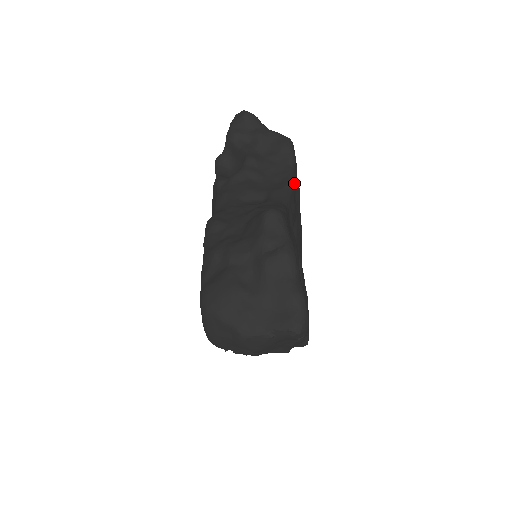
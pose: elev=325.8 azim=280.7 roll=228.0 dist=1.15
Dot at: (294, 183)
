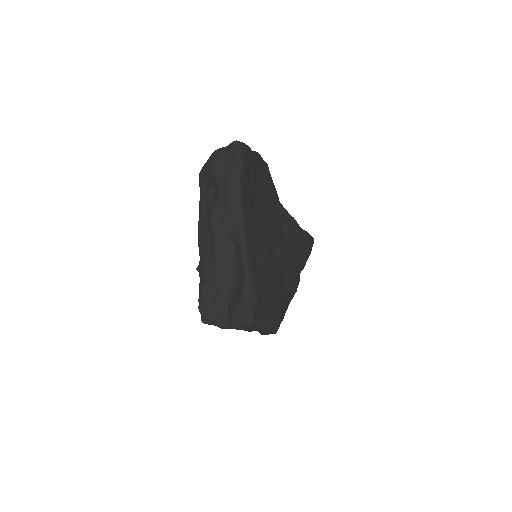
Dot at: (297, 225)
